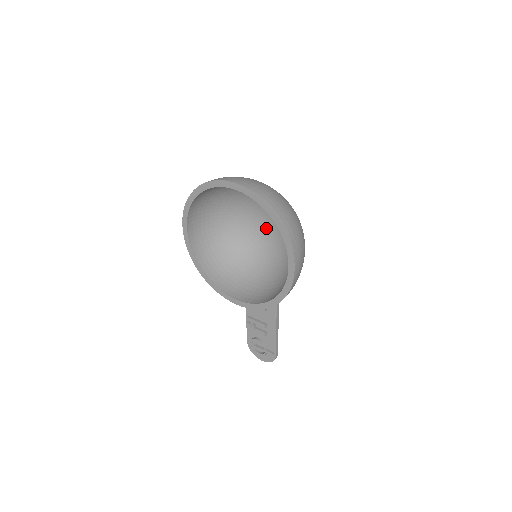
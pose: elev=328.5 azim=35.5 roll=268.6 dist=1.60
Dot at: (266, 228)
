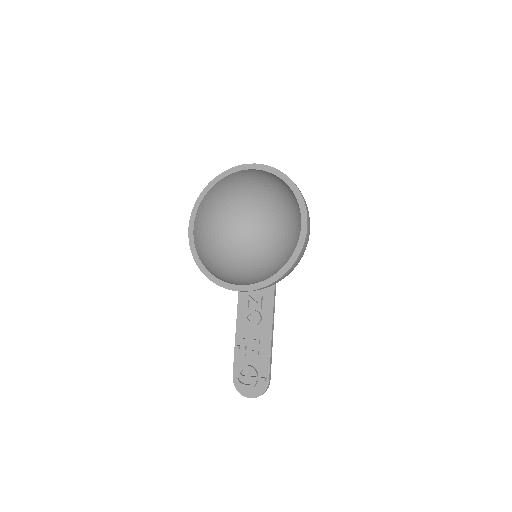
Dot at: (262, 242)
